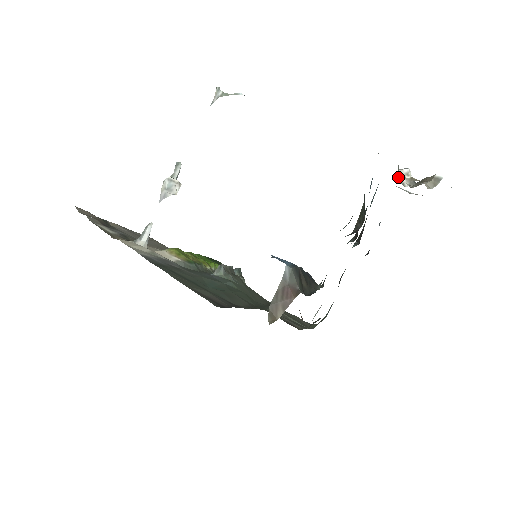
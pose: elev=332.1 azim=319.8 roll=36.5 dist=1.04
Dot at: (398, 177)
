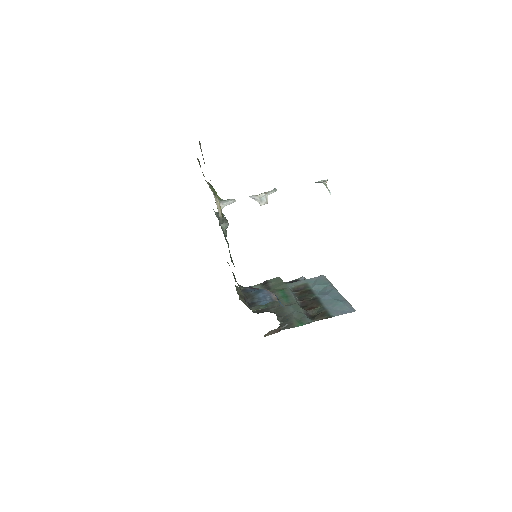
Dot at: occluded
